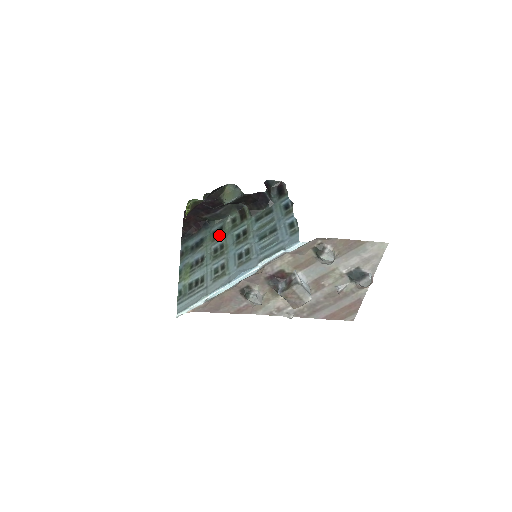
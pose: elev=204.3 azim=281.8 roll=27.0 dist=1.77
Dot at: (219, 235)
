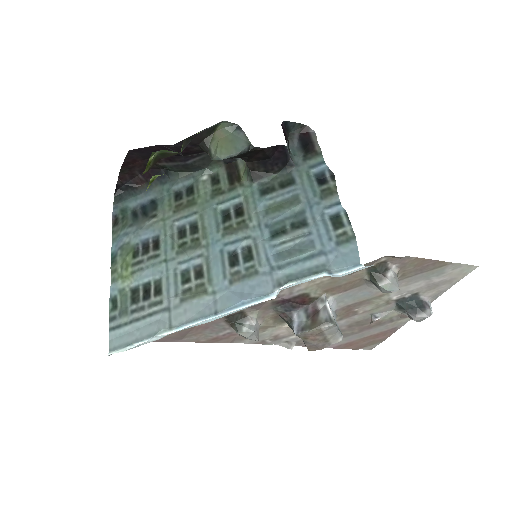
Dot at: (187, 202)
